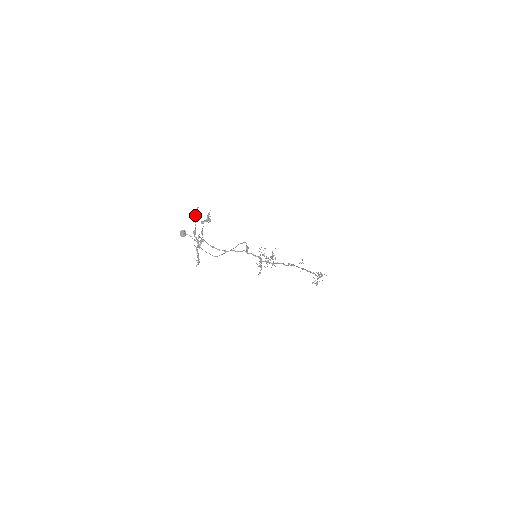
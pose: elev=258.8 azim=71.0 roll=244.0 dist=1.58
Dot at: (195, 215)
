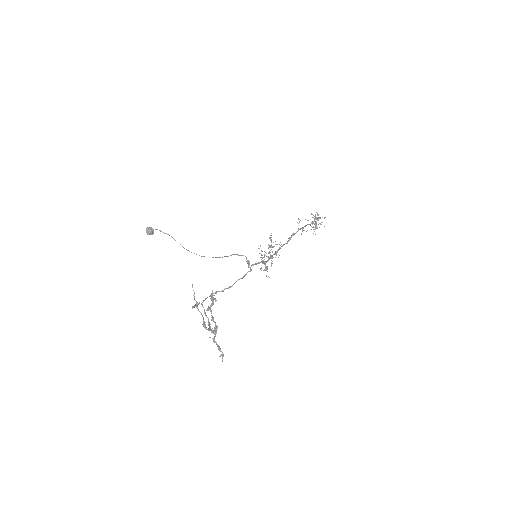
Dot at: (197, 305)
